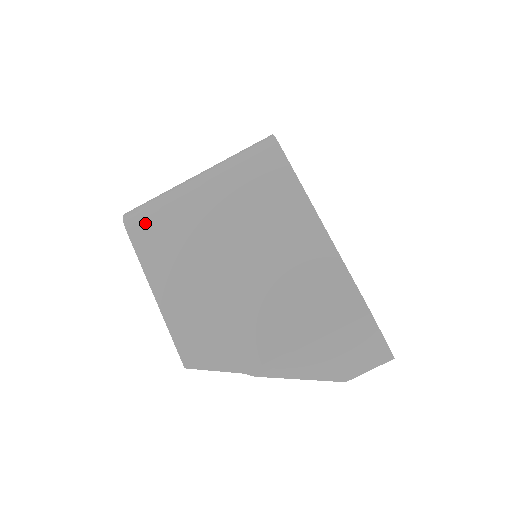
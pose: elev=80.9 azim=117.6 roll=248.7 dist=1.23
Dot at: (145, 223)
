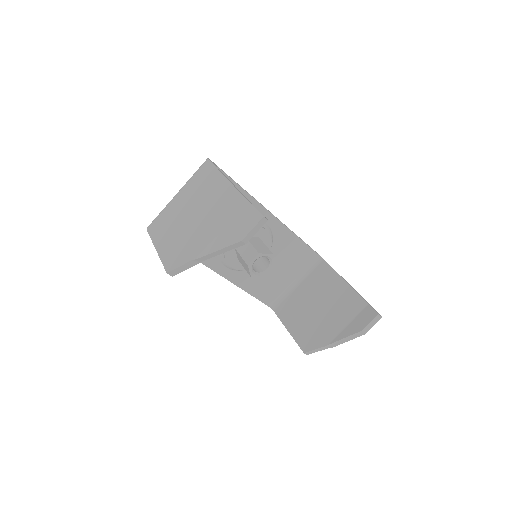
Dot at: (154, 223)
